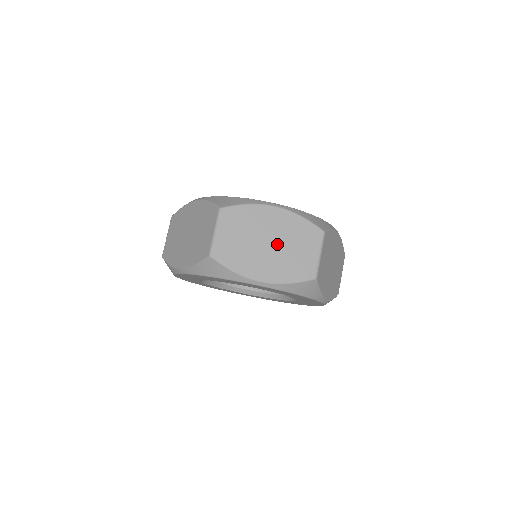
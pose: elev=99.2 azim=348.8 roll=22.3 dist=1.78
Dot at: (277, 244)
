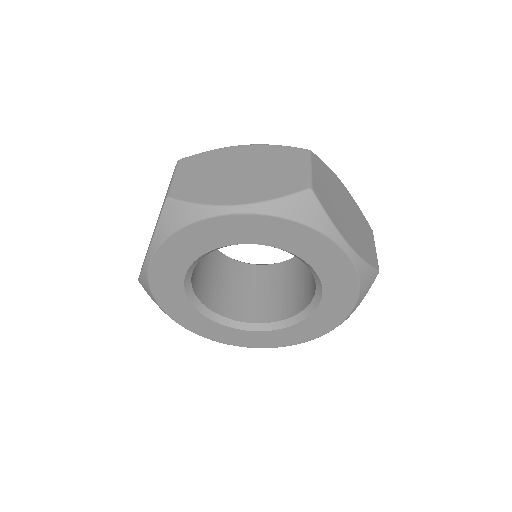
Dot at: (351, 218)
